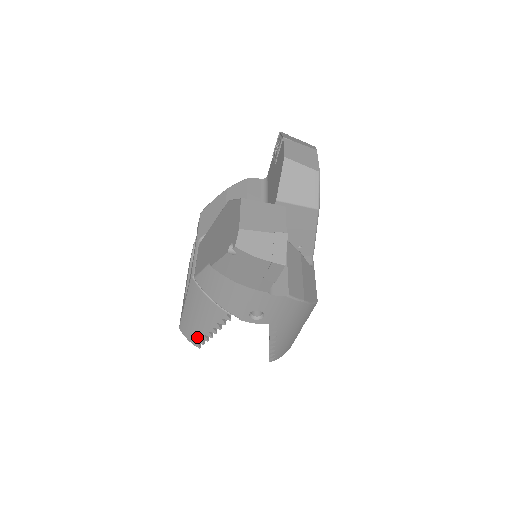
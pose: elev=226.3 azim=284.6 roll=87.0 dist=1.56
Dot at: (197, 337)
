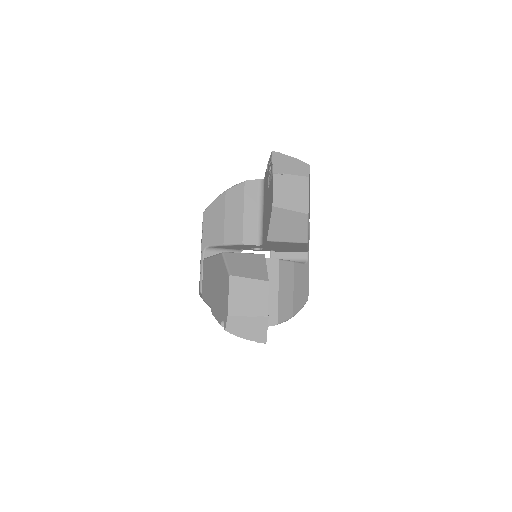
Dot at: occluded
